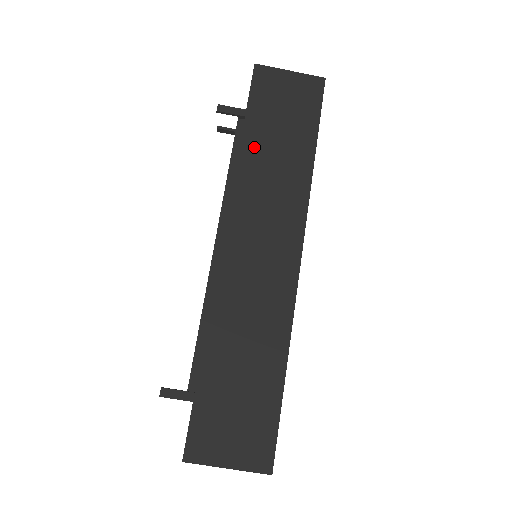
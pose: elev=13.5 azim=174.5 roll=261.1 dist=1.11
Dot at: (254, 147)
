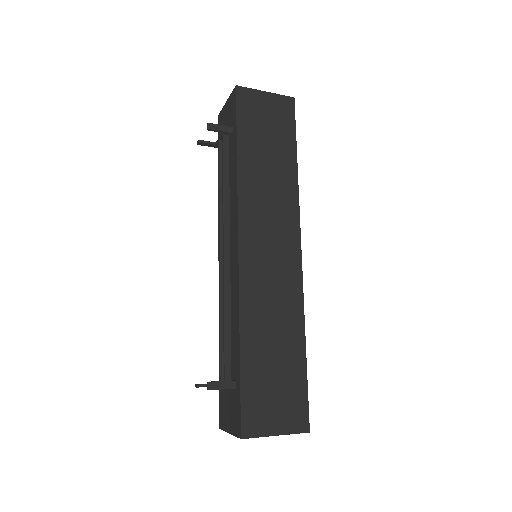
Dot at: (249, 162)
